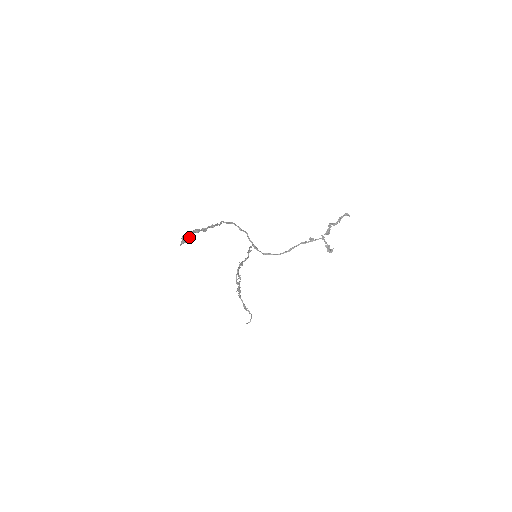
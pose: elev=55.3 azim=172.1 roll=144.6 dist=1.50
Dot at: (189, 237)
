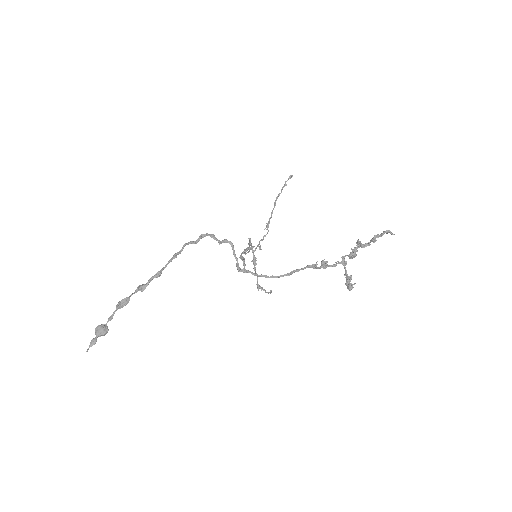
Dot at: (102, 331)
